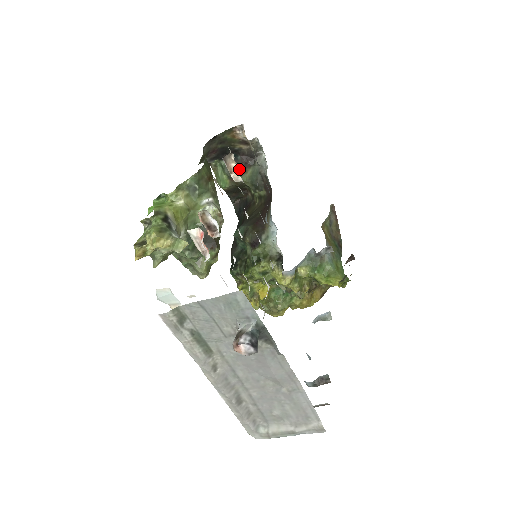
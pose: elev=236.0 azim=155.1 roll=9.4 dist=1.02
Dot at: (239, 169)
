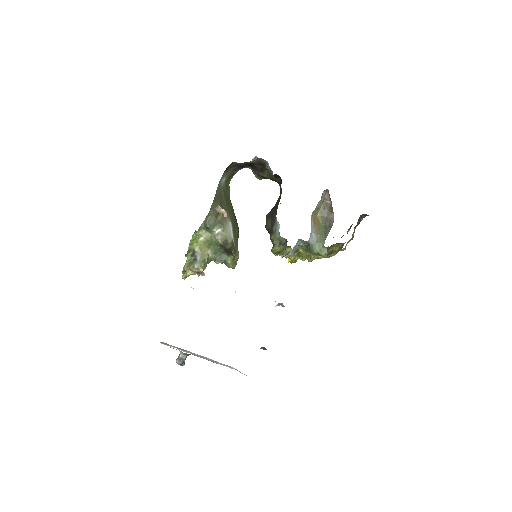
Dot at: (226, 213)
